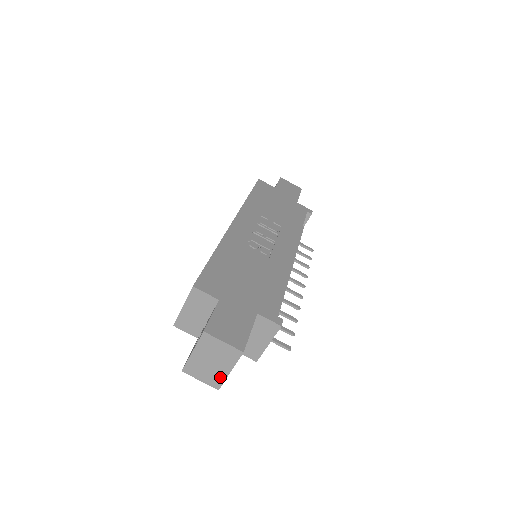
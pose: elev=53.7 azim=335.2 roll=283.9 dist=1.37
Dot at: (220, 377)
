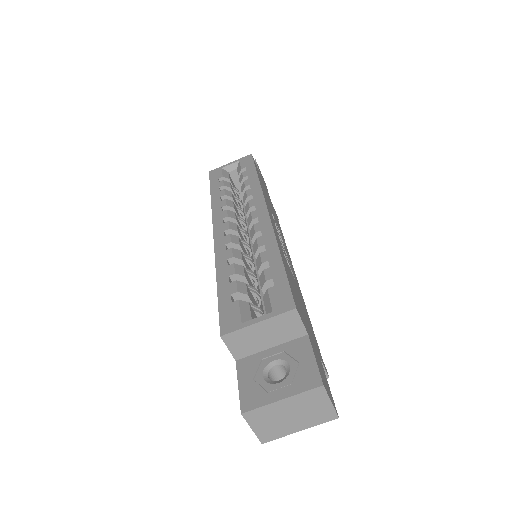
Dot at: (281, 432)
